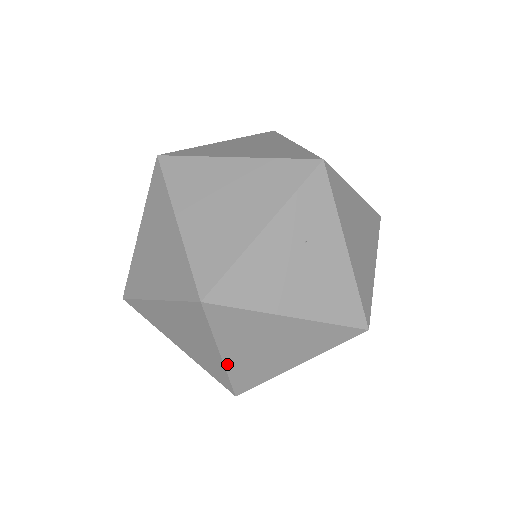
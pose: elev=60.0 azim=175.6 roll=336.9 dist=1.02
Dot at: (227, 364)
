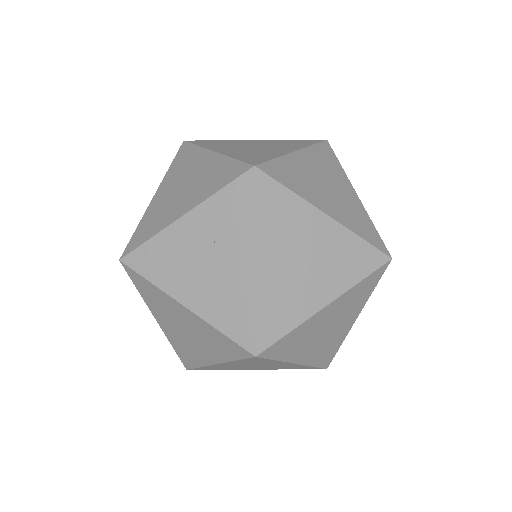
Dot at: (164, 331)
